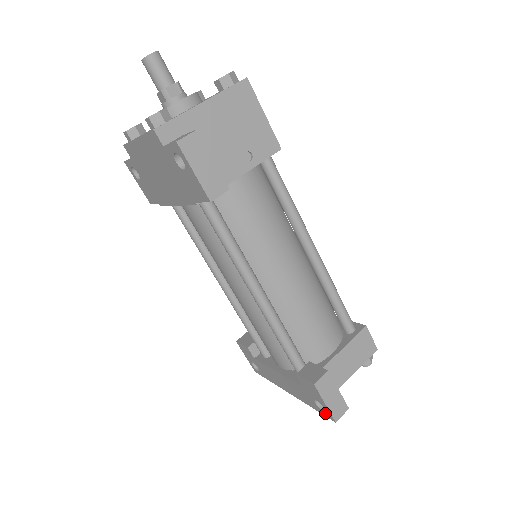
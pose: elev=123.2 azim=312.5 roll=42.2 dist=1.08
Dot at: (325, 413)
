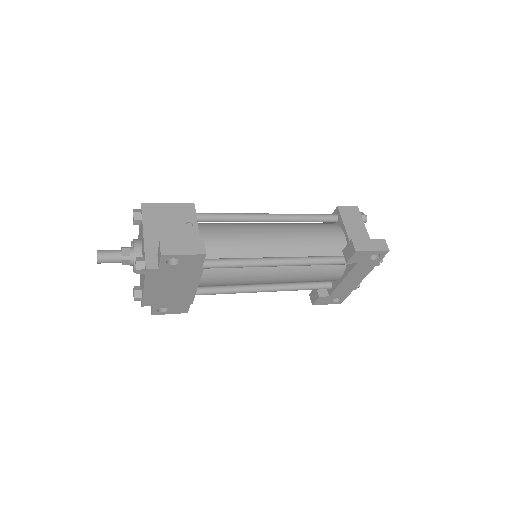
Dot at: (381, 256)
